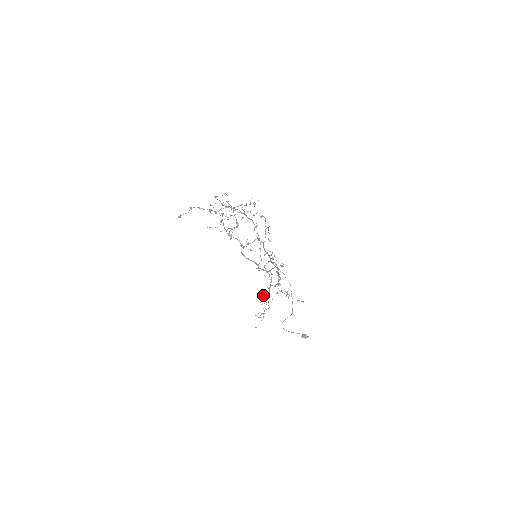
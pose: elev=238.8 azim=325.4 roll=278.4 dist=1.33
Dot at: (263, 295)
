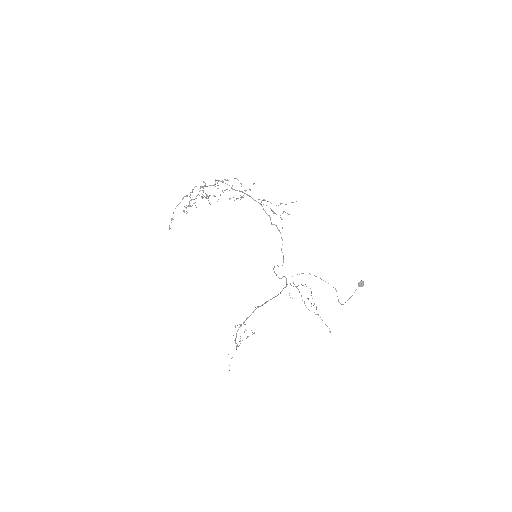
Dot at: (302, 300)
